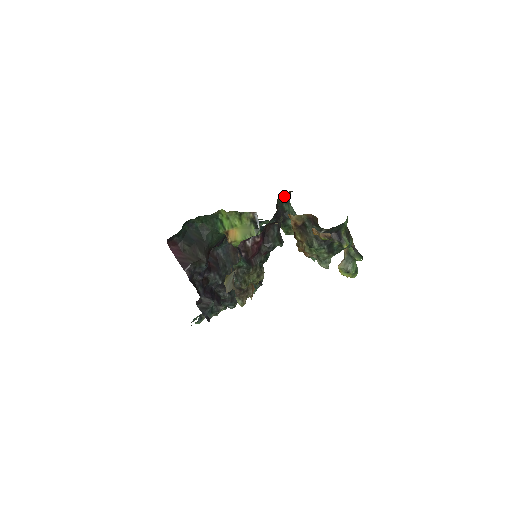
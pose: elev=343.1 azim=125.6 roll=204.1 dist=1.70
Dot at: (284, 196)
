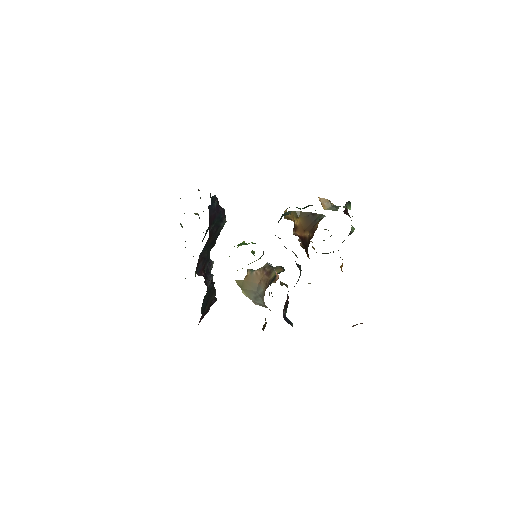
Dot at: occluded
